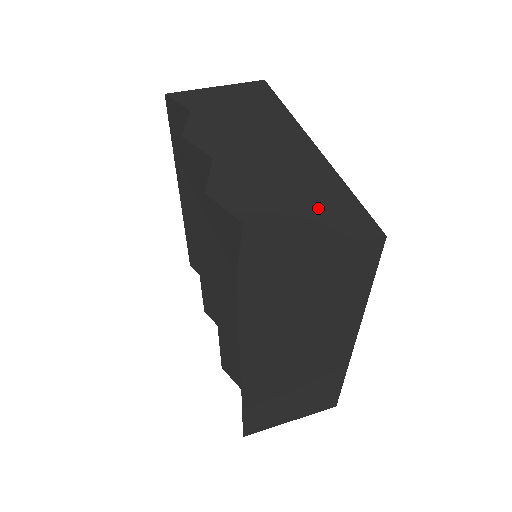
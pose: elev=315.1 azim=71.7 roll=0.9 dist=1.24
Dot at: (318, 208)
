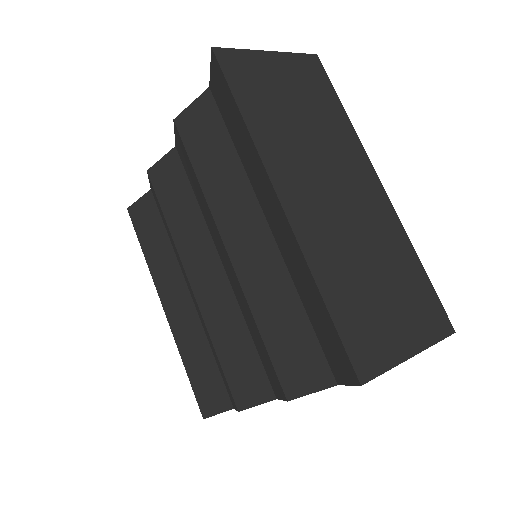
Dot at: occluded
